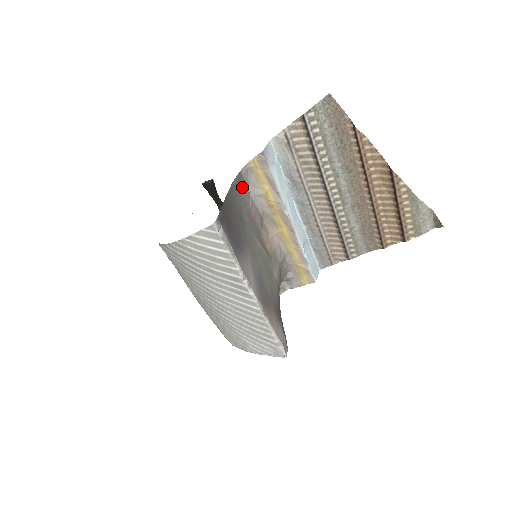
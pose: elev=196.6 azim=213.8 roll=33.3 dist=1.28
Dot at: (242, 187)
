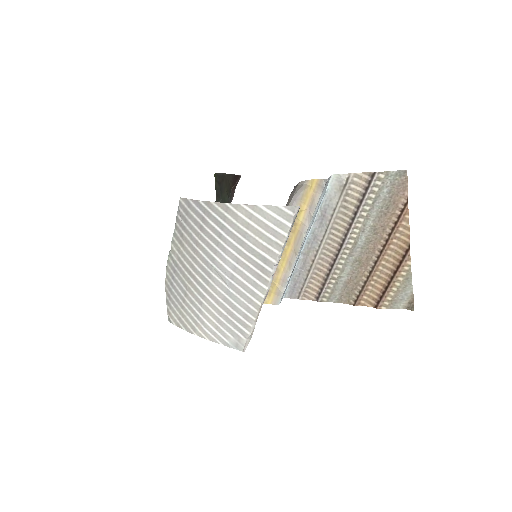
Dot at: (291, 195)
